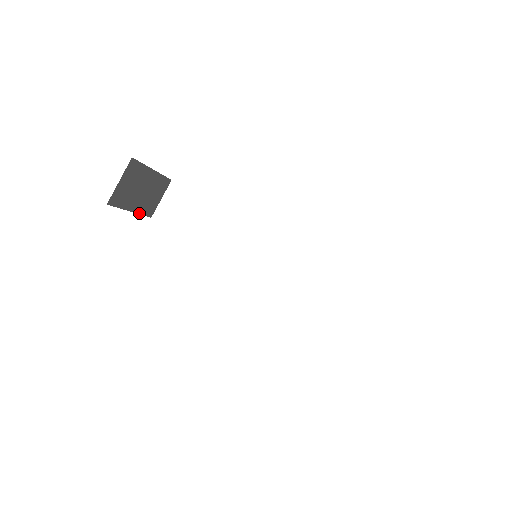
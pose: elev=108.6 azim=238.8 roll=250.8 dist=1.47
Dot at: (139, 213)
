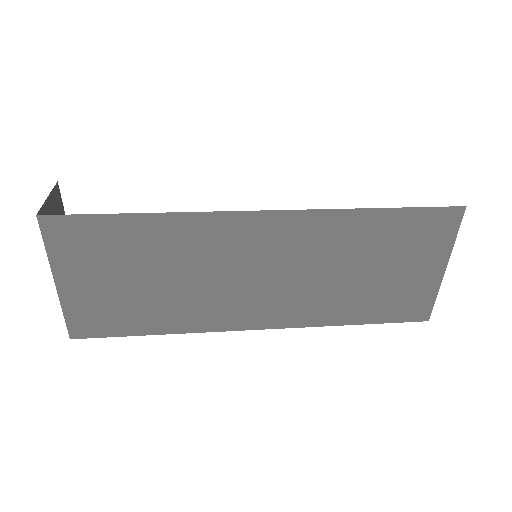
Dot at: (60, 304)
